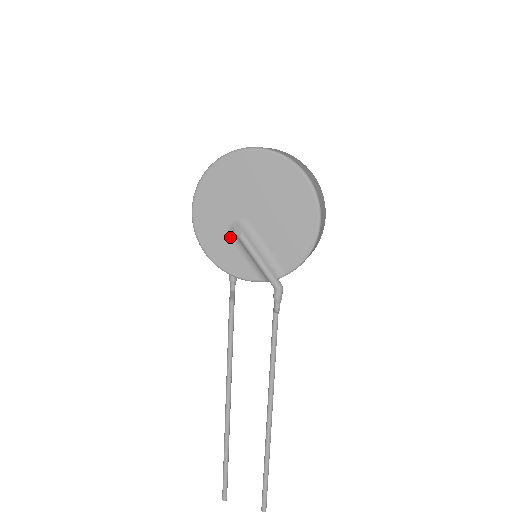
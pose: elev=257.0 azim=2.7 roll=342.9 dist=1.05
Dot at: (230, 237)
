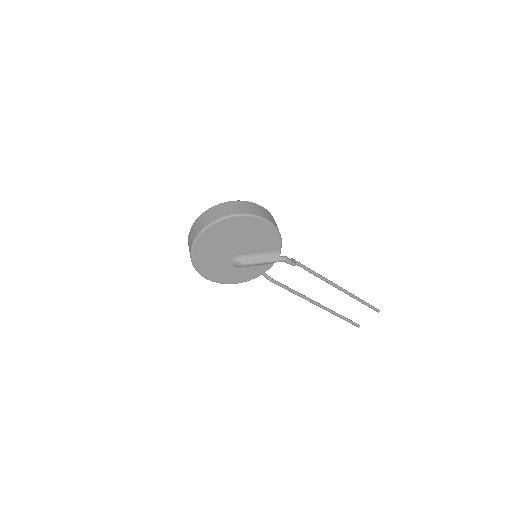
Dot at: (238, 268)
